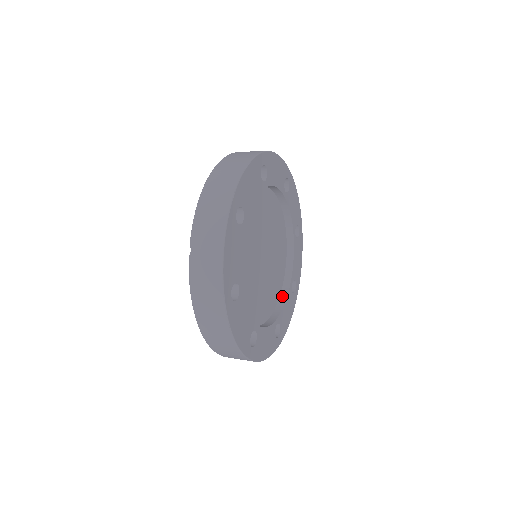
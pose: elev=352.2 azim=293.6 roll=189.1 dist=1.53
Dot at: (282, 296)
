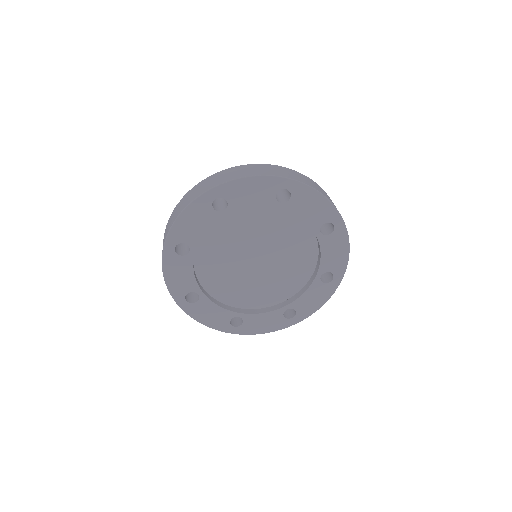
Dot at: (270, 308)
